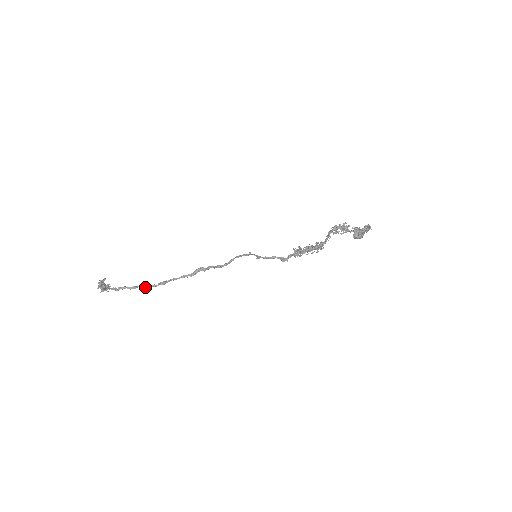
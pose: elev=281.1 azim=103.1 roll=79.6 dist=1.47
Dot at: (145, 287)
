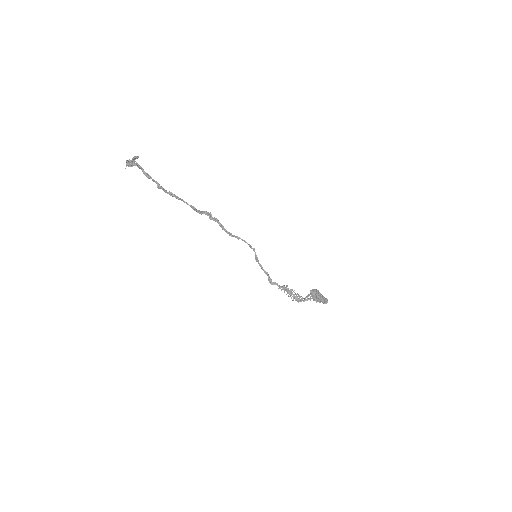
Dot at: (157, 185)
